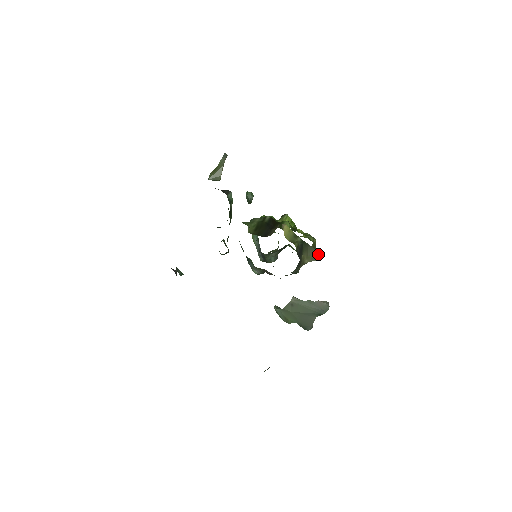
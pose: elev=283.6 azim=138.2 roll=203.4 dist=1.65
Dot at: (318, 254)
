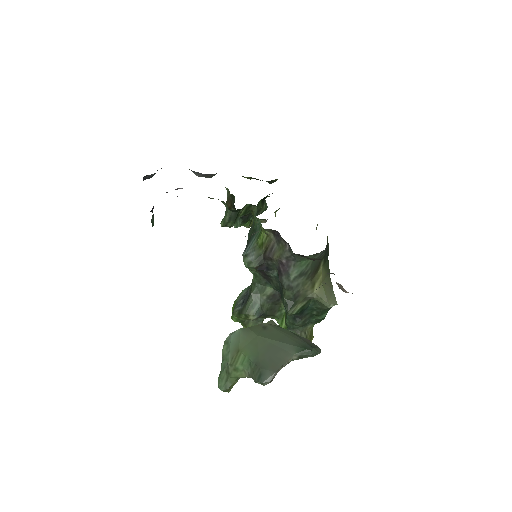
Dot at: (333, 296)
